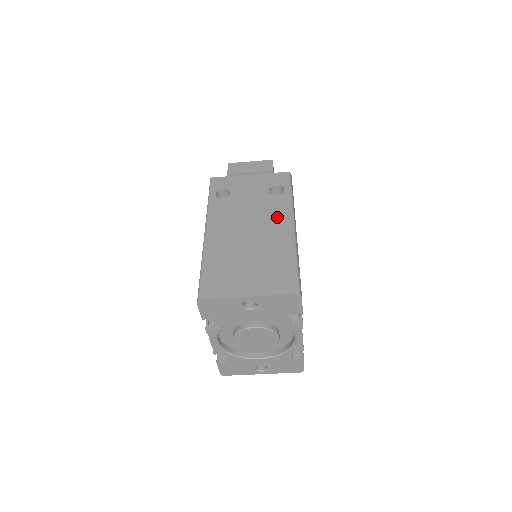
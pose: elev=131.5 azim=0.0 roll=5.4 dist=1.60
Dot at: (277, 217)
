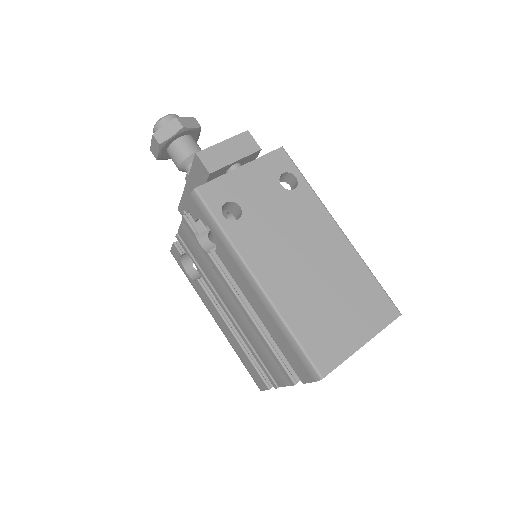
Dot at: (318, 224)
